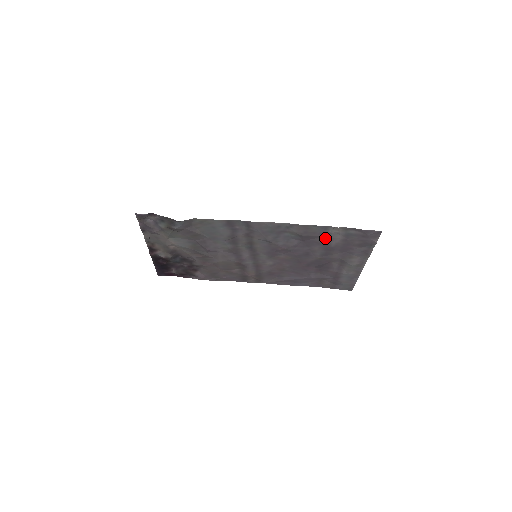
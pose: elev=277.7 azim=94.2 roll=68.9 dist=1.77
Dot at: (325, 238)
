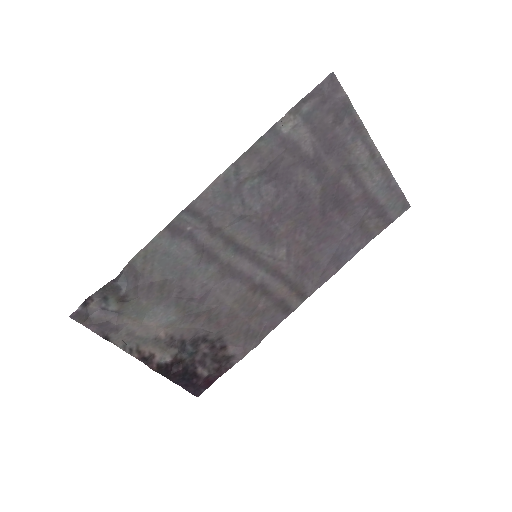
Dot at: (291, 149)
